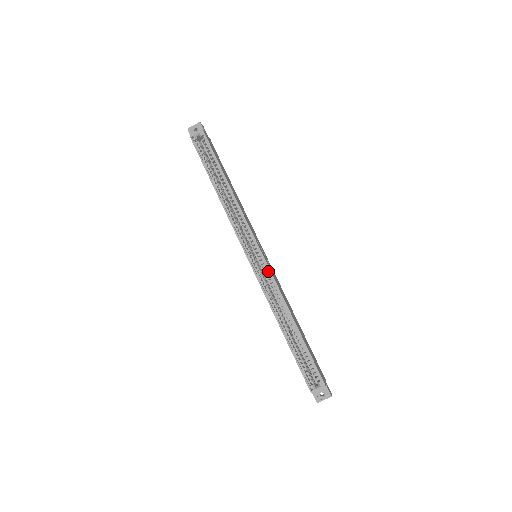
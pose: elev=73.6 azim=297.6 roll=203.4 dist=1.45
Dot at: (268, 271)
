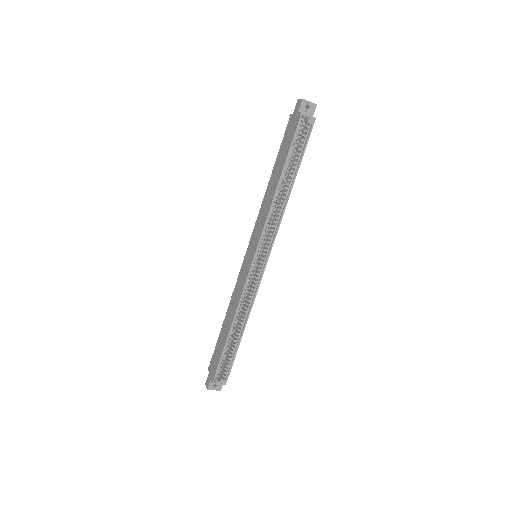
Dot at: (258, 280)
